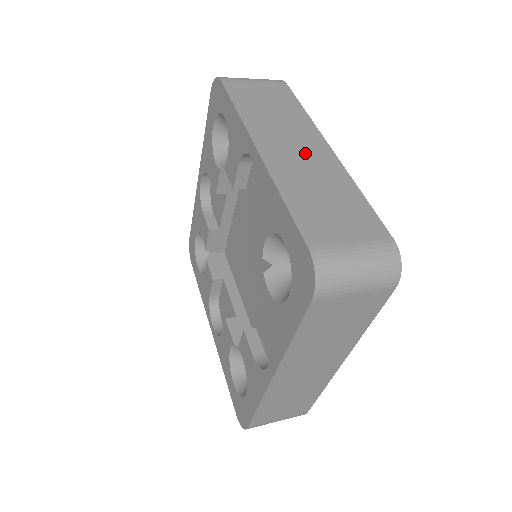
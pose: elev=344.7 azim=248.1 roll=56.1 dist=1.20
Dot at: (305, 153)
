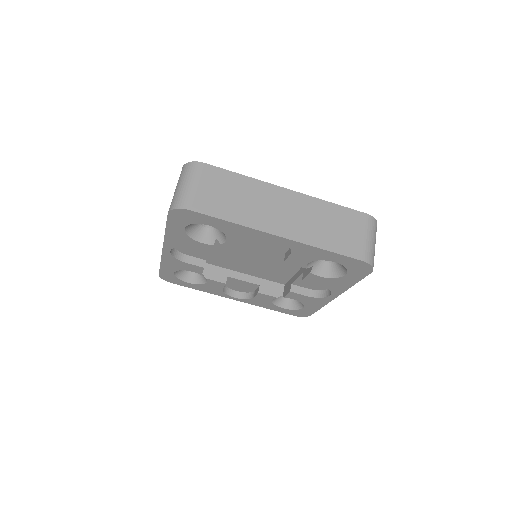
Dot at: (290, 209)
